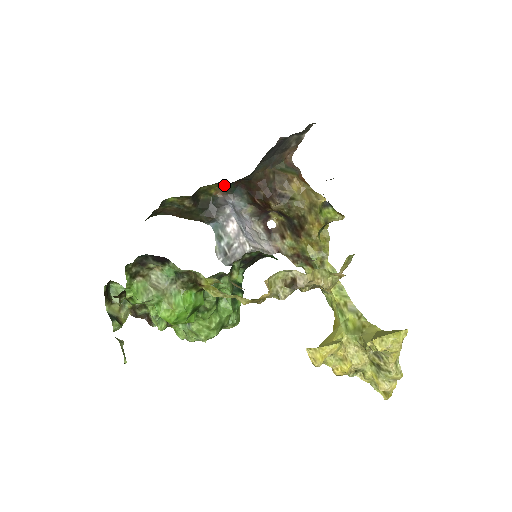
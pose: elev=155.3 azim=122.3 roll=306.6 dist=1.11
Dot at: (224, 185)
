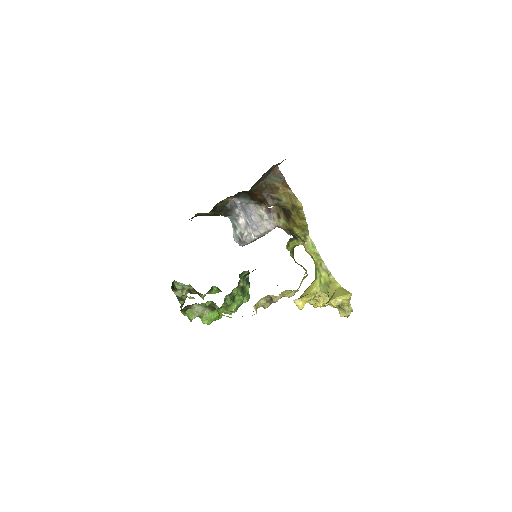
Dot at: occluded
